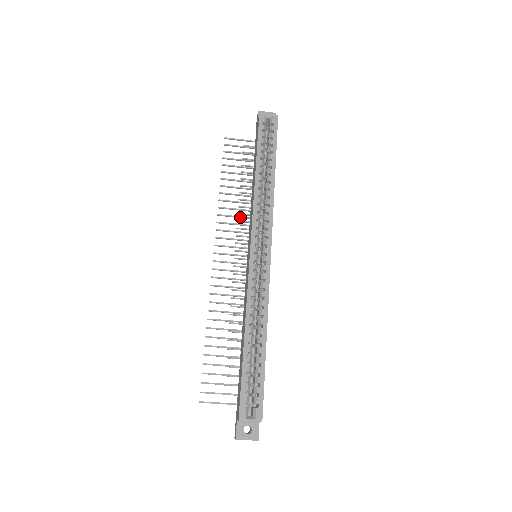
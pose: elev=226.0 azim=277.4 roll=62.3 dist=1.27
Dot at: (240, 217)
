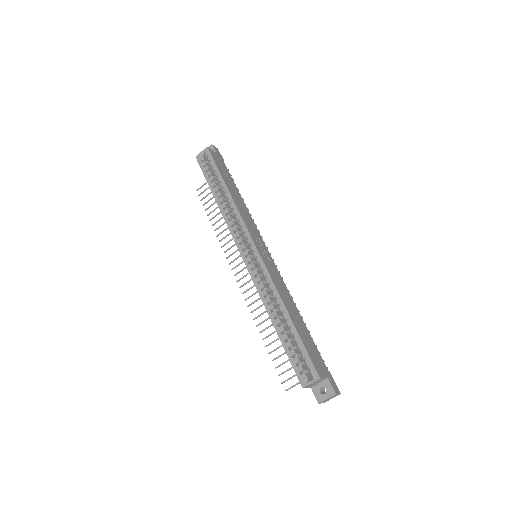
Dot at: occluded
